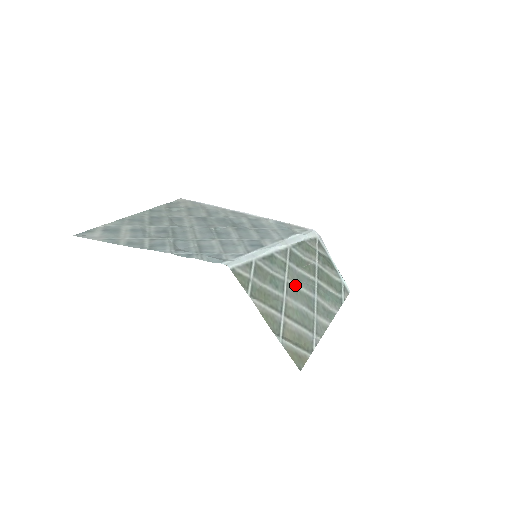
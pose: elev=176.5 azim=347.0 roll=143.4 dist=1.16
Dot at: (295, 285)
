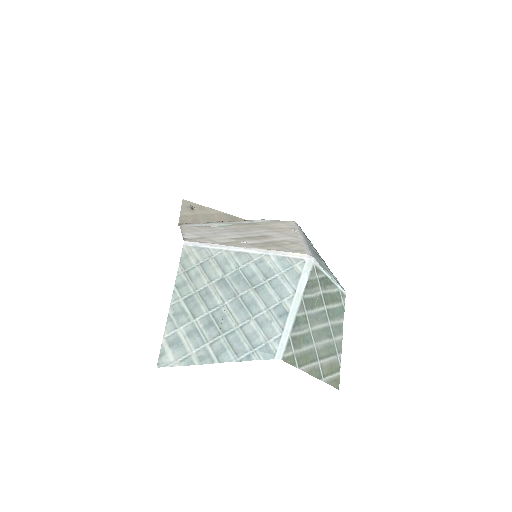
Dot at: (316, 328)
